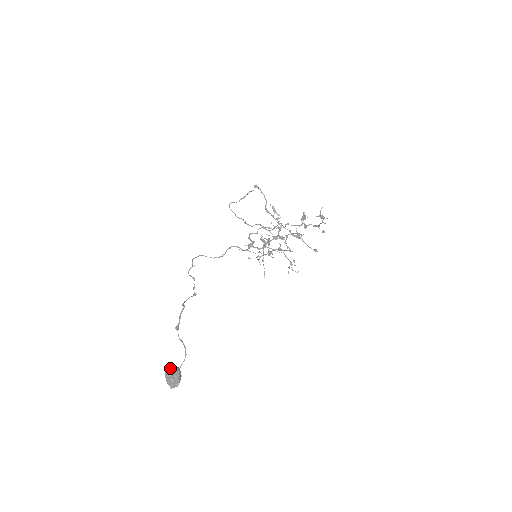
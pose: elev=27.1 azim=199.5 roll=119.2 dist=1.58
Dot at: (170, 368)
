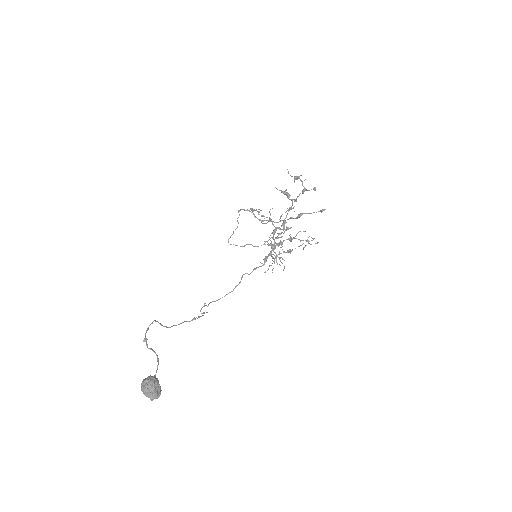
Dot at: (143, 379)
